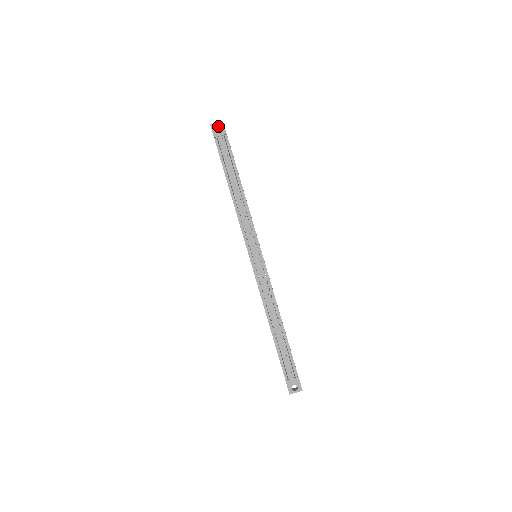
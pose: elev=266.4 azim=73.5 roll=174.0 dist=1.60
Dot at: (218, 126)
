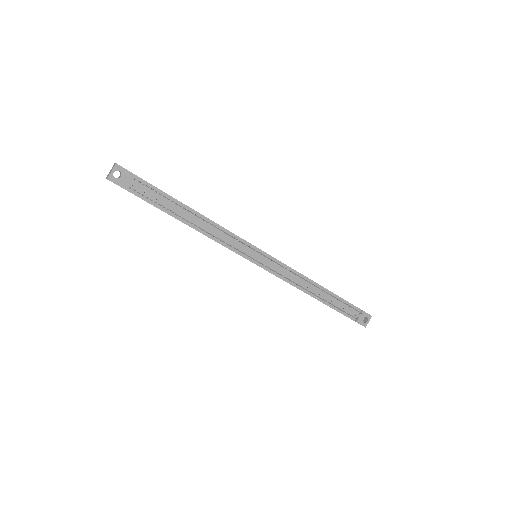
Dot at: occluded
